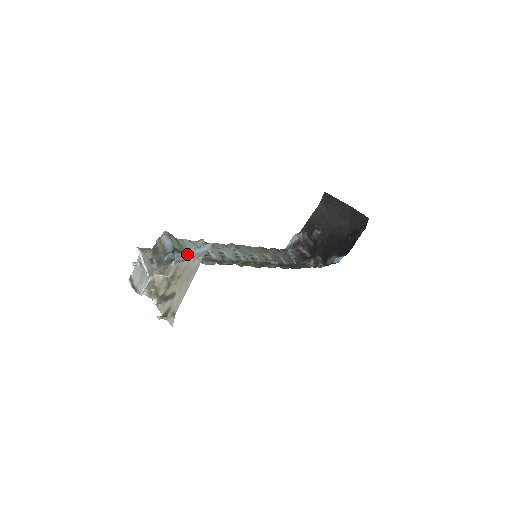
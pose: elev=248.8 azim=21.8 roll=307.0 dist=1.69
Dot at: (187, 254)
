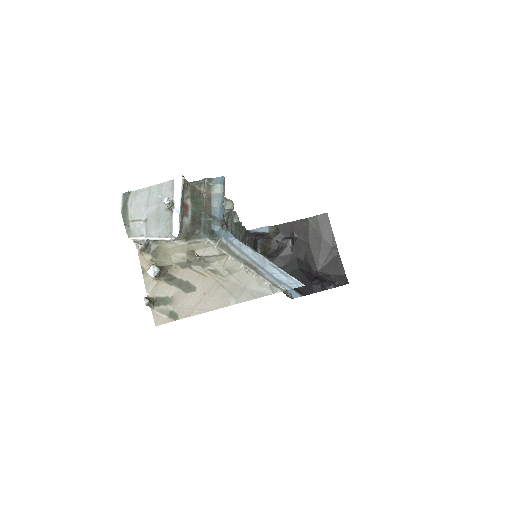
Dot at: (248, 254)
